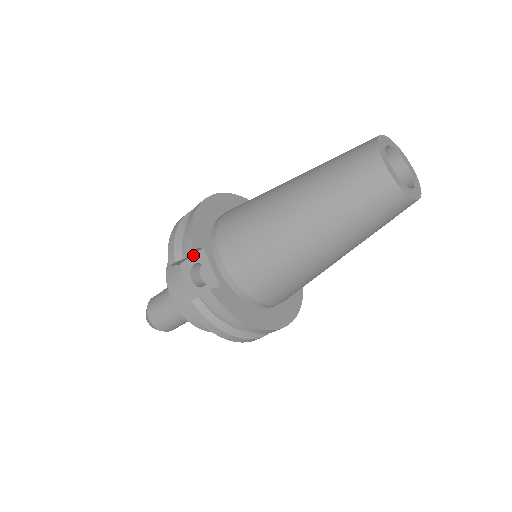
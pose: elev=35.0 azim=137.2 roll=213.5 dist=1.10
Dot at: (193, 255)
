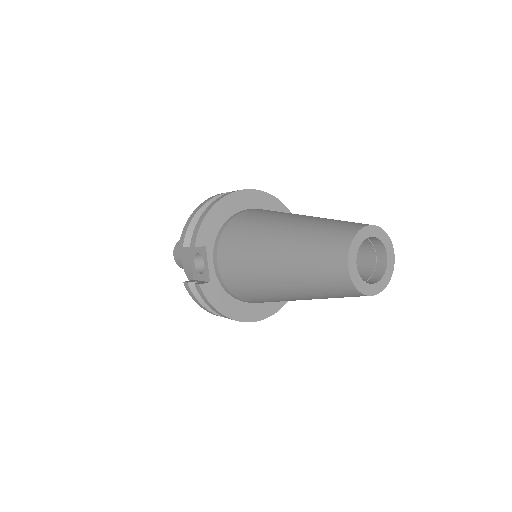
Dot at: occluded
